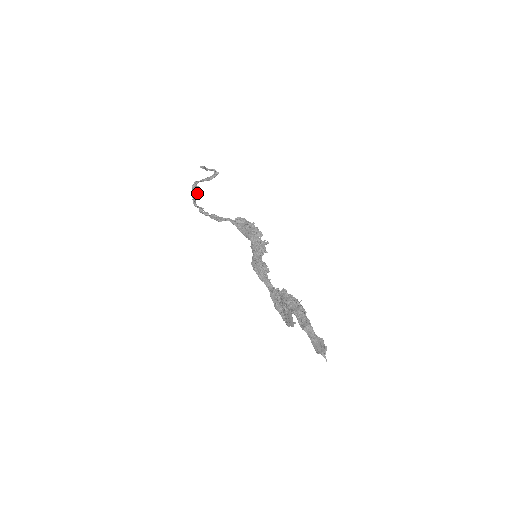
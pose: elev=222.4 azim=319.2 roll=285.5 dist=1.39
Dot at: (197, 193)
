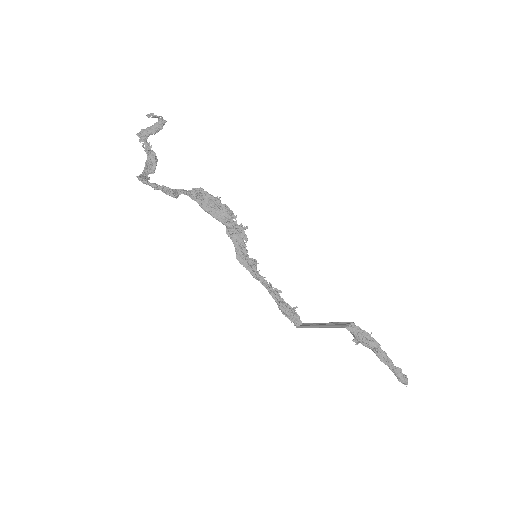
Dot at: (156, 164)
